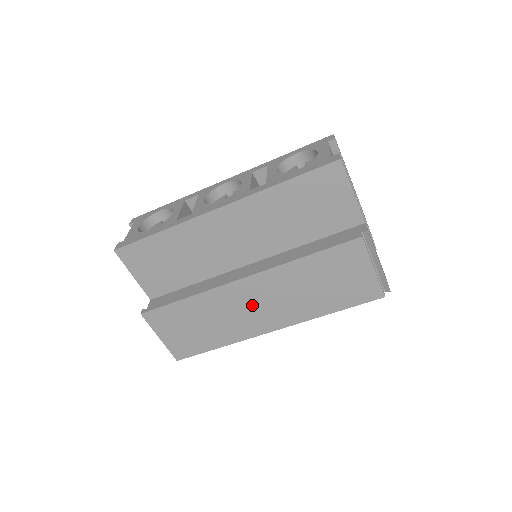
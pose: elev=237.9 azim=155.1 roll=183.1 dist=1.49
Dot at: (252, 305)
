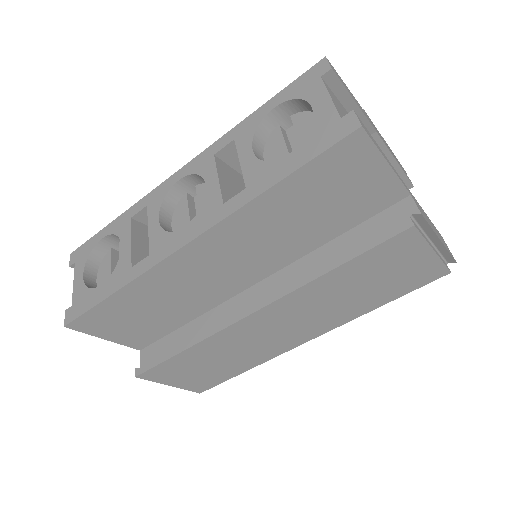
Dot at: (274, 330)
